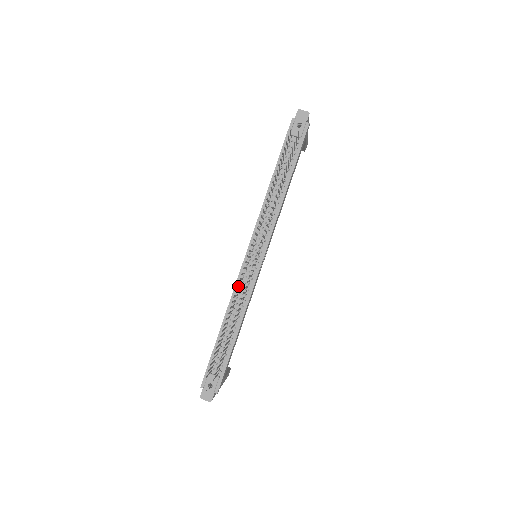
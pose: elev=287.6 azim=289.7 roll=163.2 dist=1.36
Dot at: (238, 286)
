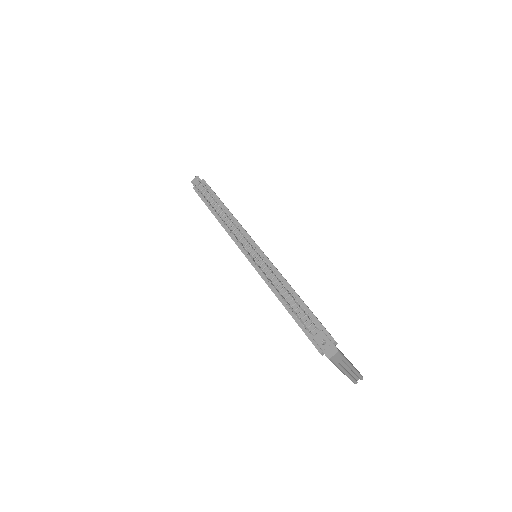
Dot at: (263, 274)
